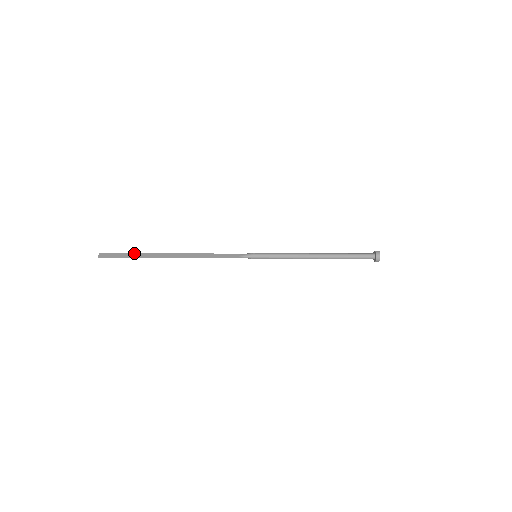
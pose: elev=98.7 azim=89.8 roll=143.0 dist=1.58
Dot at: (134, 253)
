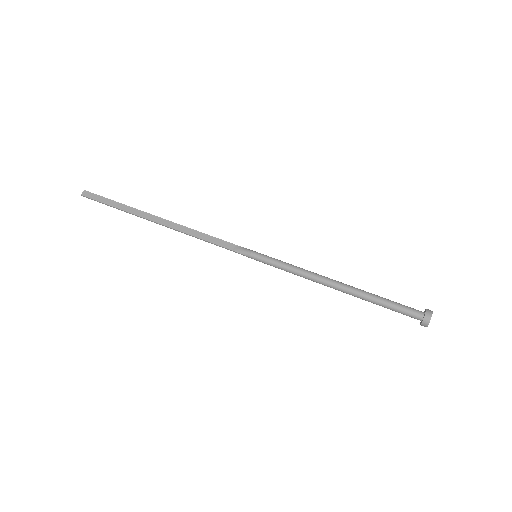
Dot at: occluded
